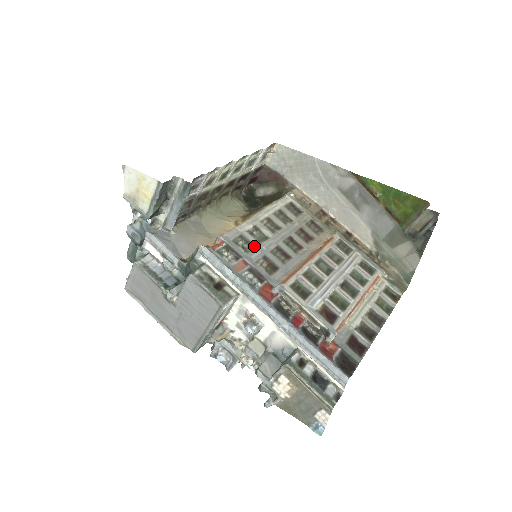
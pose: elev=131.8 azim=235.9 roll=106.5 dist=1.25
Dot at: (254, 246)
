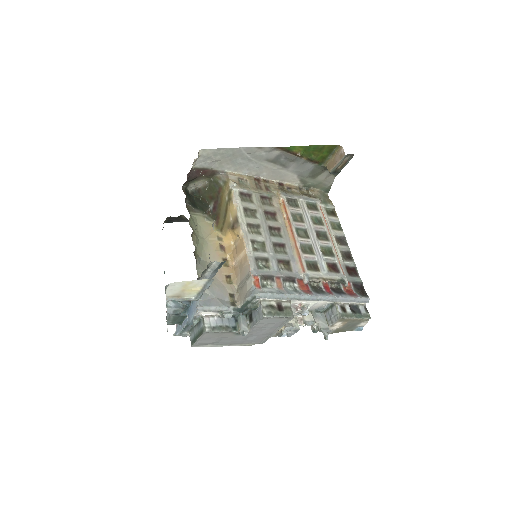
Dot at: (267, 259)
